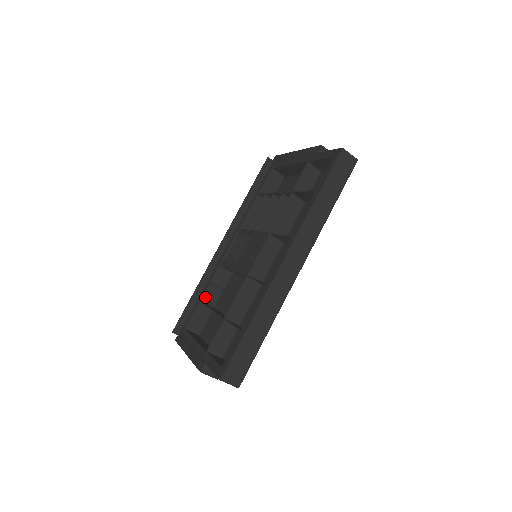
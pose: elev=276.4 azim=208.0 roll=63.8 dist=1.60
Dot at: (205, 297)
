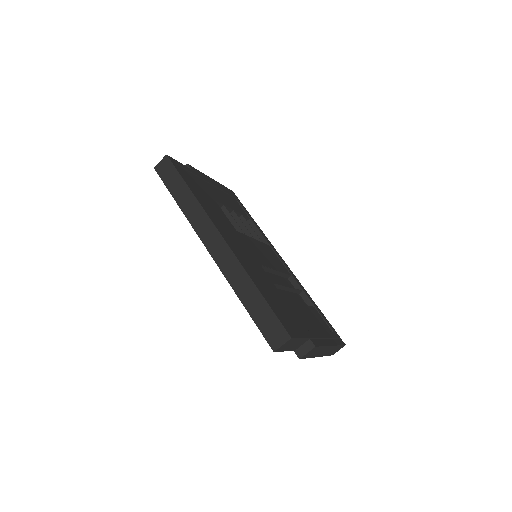
Dot at: occluded
